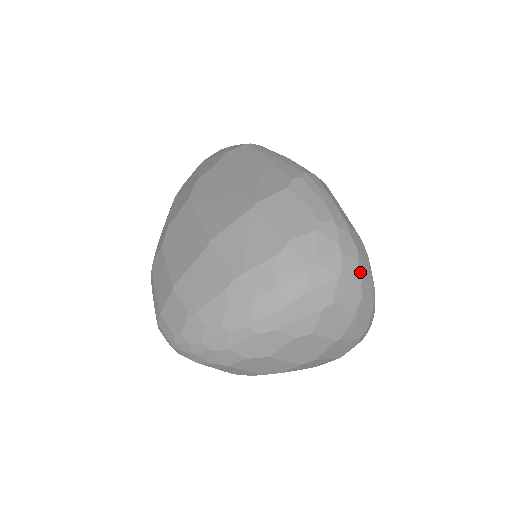
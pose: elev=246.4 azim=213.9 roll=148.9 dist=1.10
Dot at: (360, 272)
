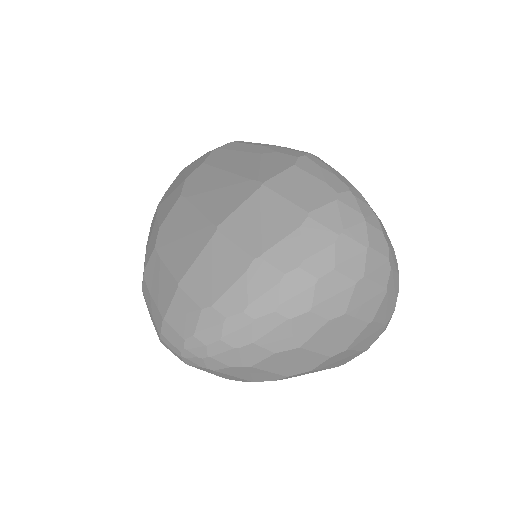
Dot at: (385, 243)
